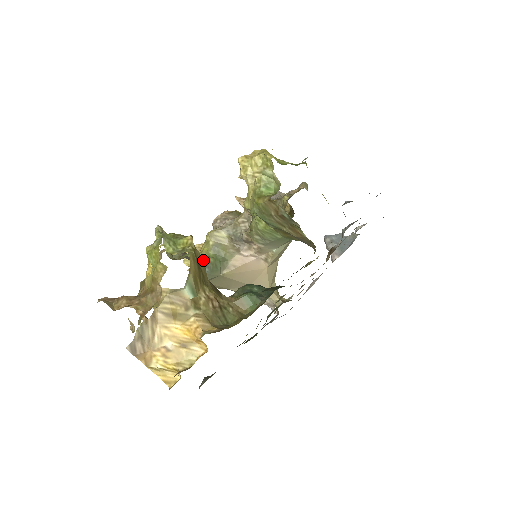
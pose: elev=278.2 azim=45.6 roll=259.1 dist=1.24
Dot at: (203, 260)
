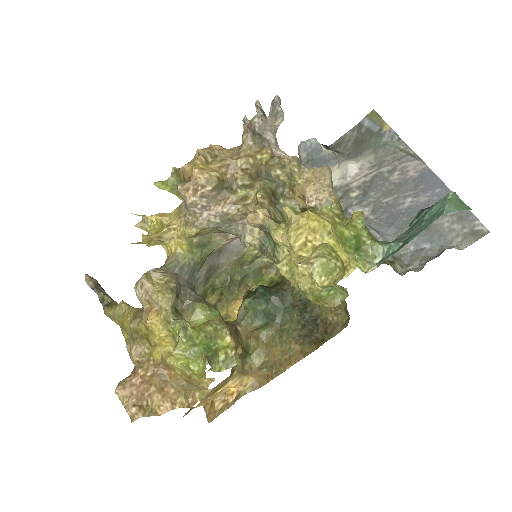
Dot at: (192, 269)
